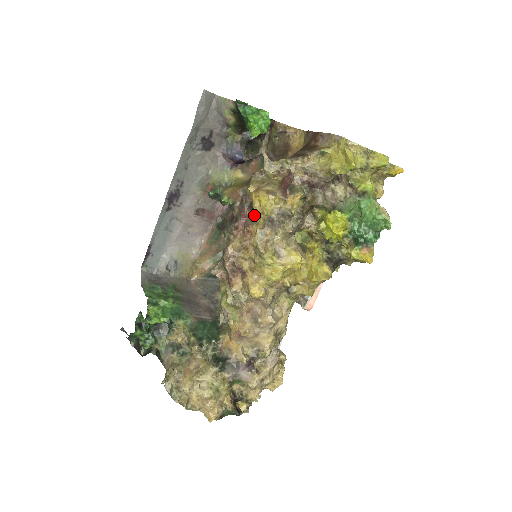
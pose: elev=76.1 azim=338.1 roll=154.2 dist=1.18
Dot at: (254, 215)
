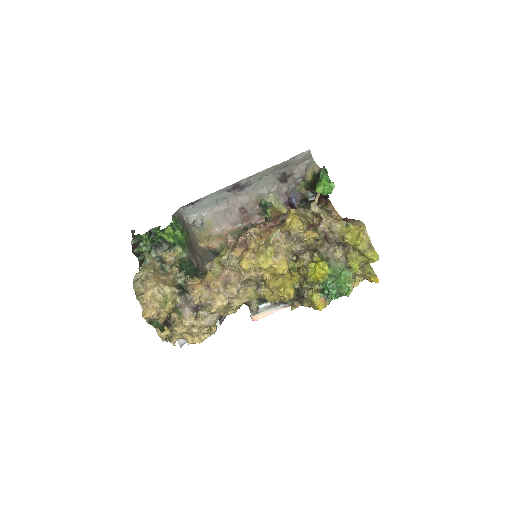
Dot at: (282, 225)
